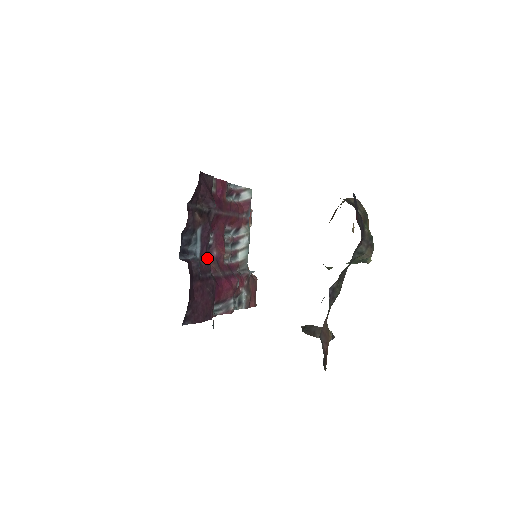
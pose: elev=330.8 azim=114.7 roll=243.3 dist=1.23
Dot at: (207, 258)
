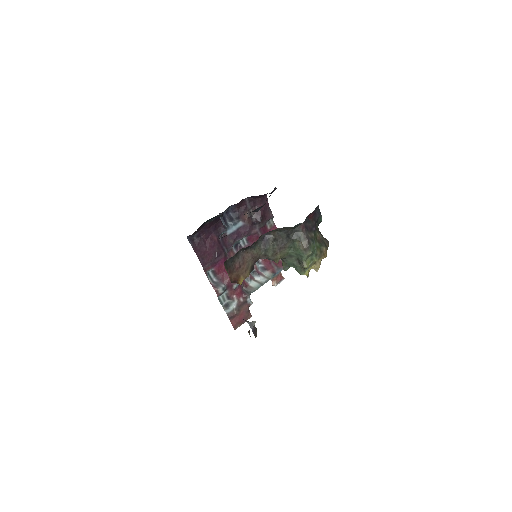
Dot at: (232, 242)
